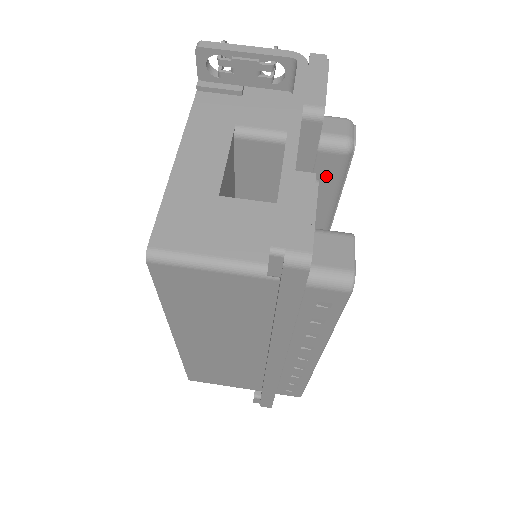
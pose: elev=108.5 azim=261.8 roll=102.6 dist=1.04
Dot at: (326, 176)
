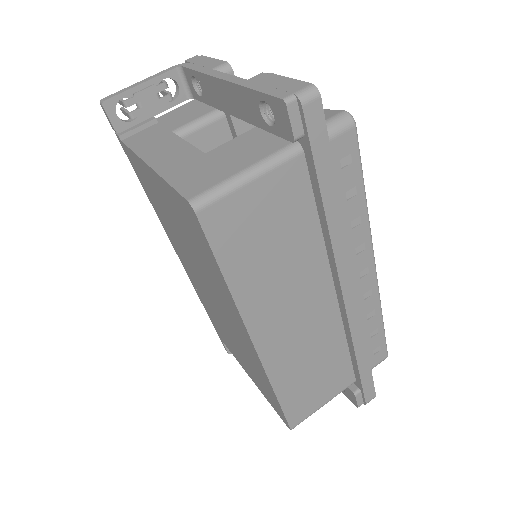
Dot at: occluded
